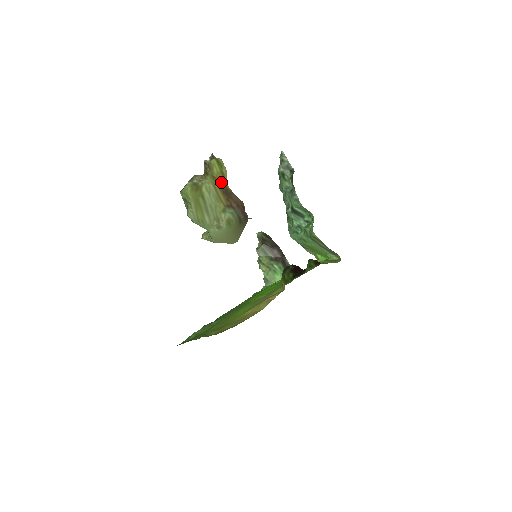
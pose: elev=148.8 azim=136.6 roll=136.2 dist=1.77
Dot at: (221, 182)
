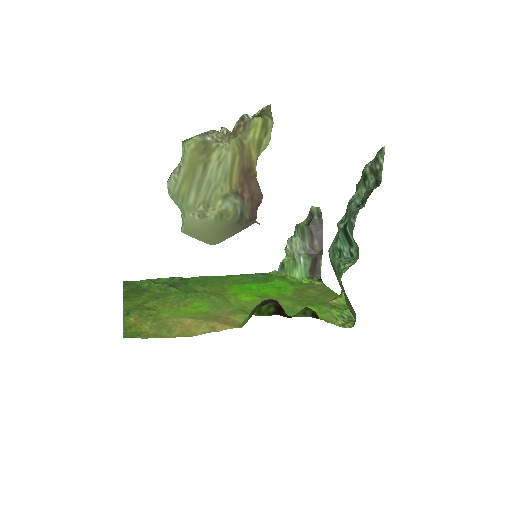
Dot at: (249, 155)
